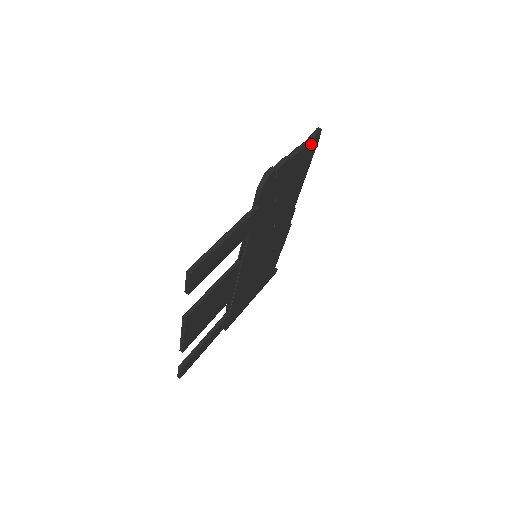
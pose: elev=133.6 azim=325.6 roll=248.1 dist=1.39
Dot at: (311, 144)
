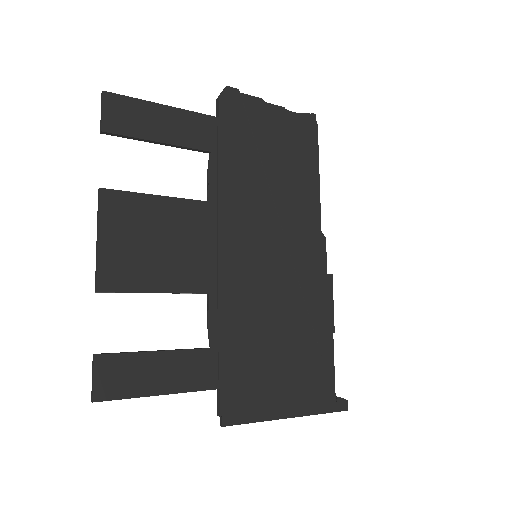
Dot at: (302, 120)
